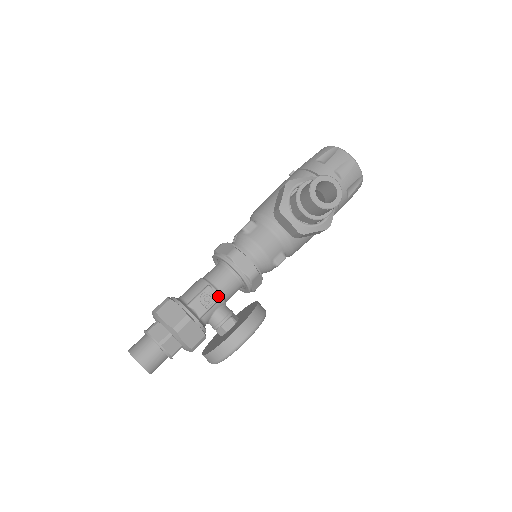
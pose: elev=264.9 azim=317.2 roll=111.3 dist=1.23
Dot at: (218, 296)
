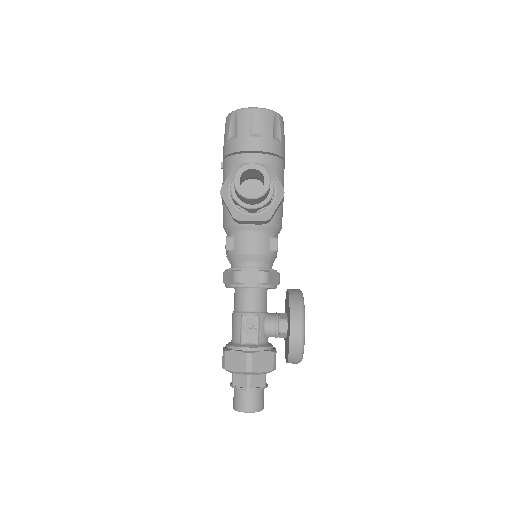
Dot at: (256, 316)
